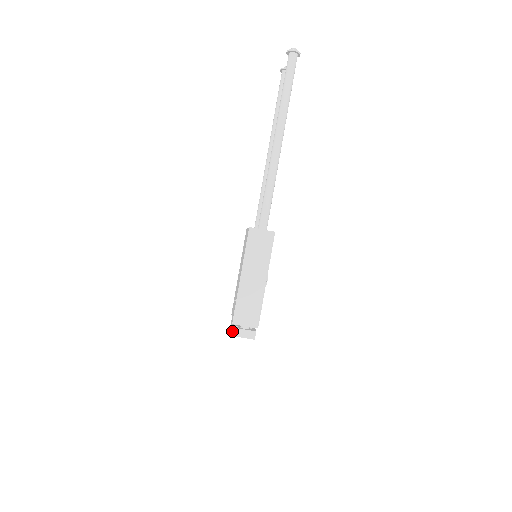
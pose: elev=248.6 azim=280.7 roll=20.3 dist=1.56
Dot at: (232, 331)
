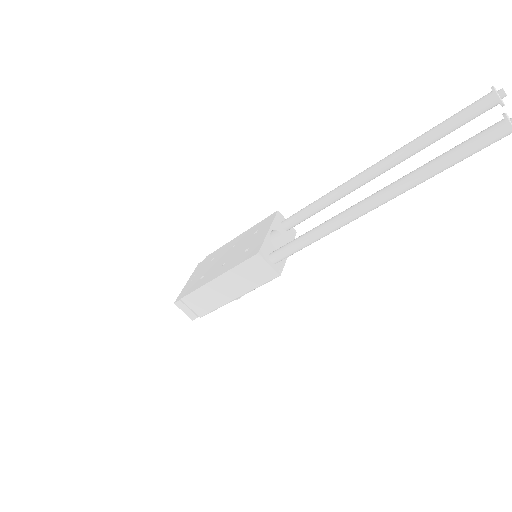
Dot at: (177, 301)
